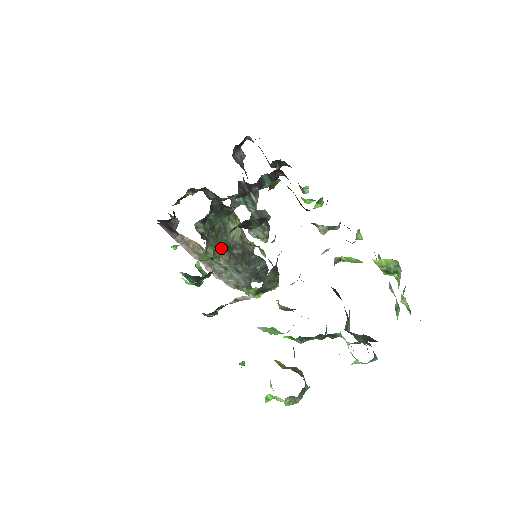
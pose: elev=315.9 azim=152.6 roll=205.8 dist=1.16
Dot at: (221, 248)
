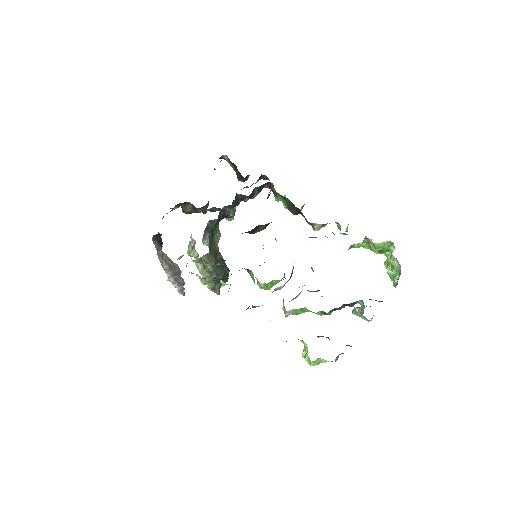
Dot at: (211, 255)
